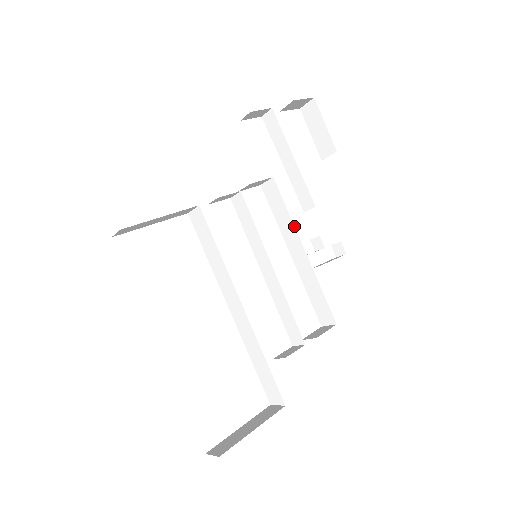
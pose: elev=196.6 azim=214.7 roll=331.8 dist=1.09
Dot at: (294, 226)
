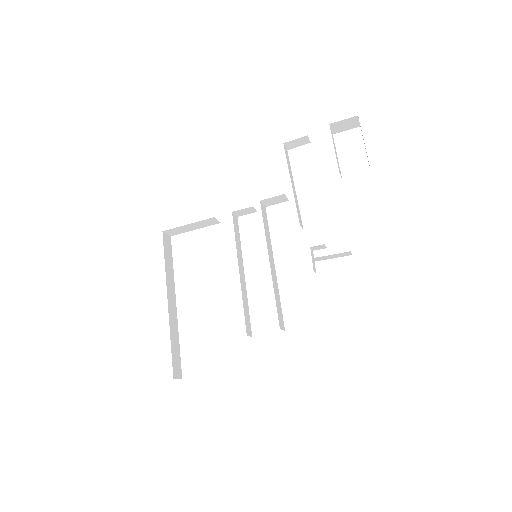
Dot at: occluded
